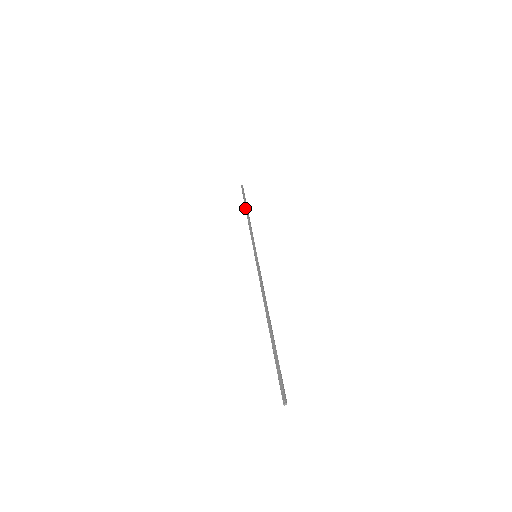
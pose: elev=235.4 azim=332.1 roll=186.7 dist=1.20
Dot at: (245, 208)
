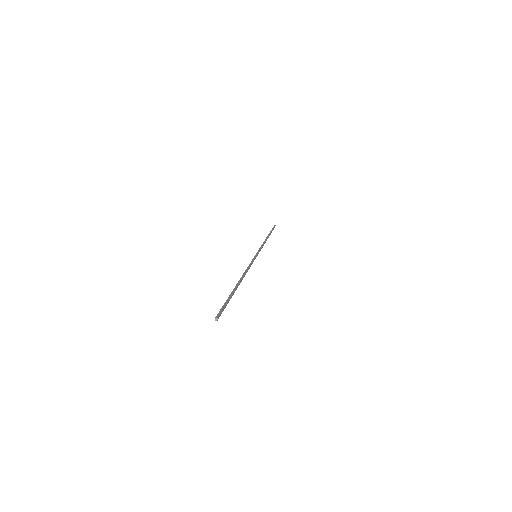
Dot at: occluded
